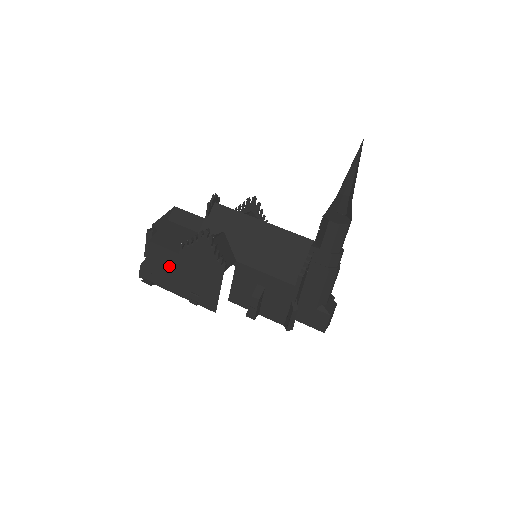
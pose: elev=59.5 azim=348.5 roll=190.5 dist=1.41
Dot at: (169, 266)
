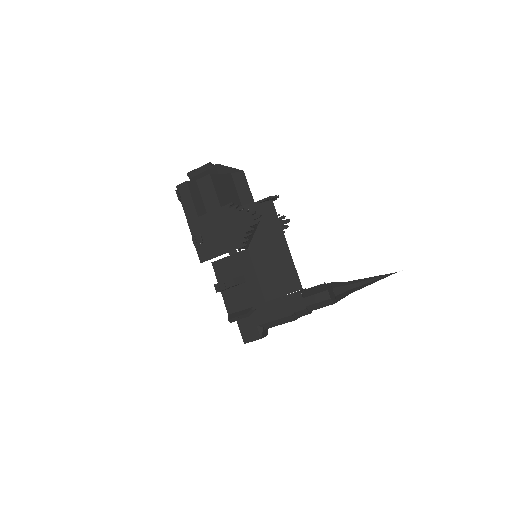
Dot at: (203, 202)
